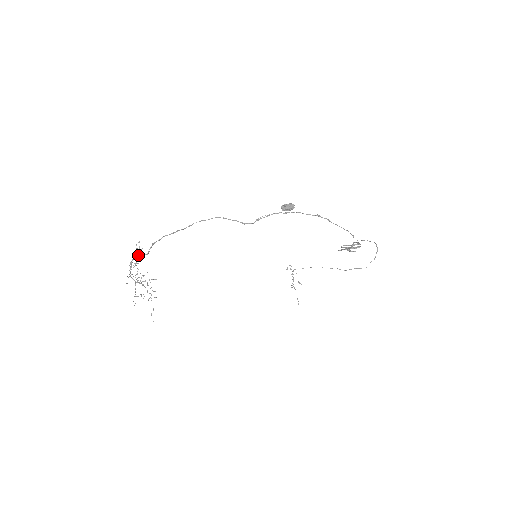
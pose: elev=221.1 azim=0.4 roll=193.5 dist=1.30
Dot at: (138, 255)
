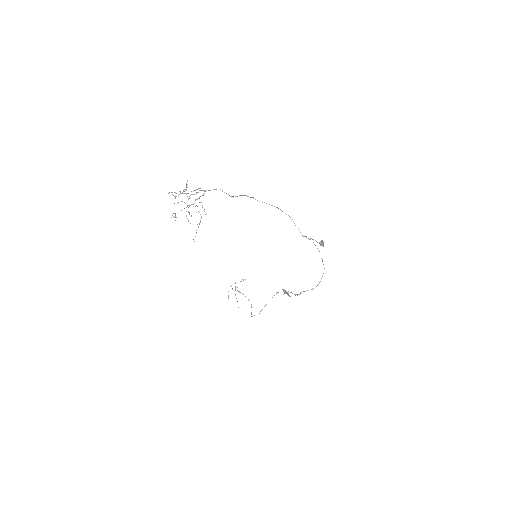
Dot at: (224, 192)
